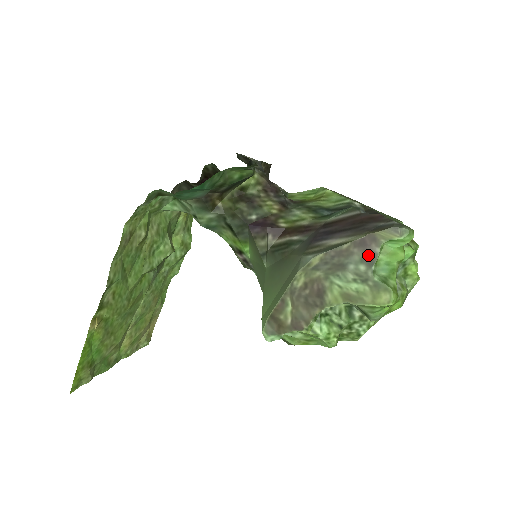
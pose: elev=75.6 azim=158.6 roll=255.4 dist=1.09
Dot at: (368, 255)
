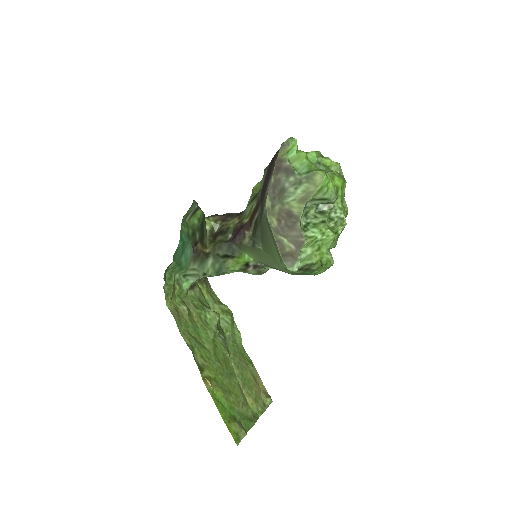
Dot at: (287, 171)
